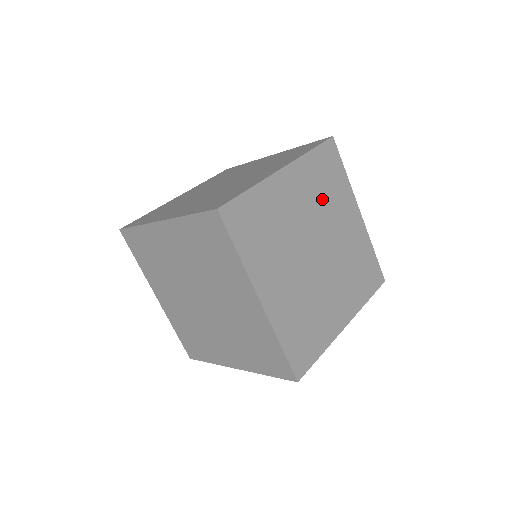
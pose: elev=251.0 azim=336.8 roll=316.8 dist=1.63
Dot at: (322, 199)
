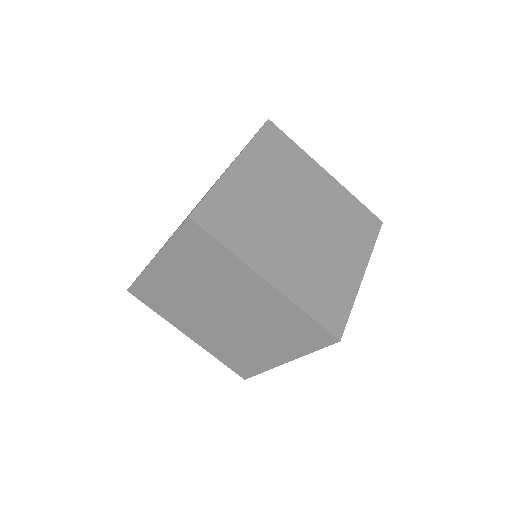
Dot at: (284, 174)
